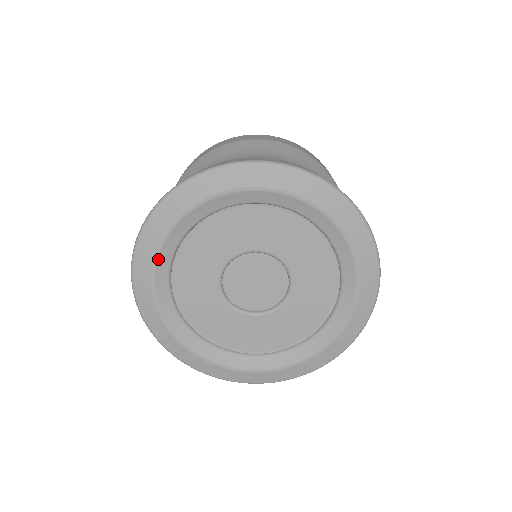
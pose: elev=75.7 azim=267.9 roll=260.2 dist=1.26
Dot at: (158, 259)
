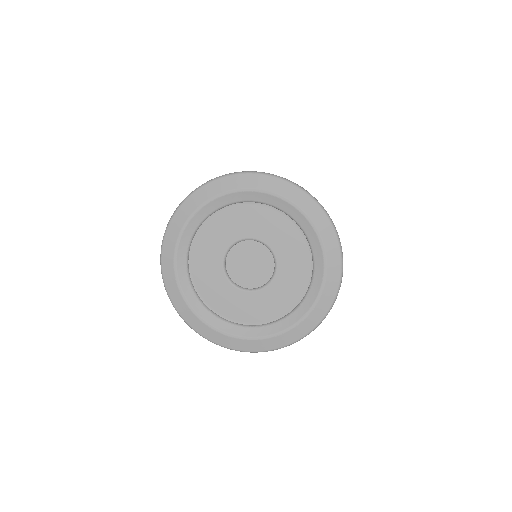
Dot at: (219, 198)
